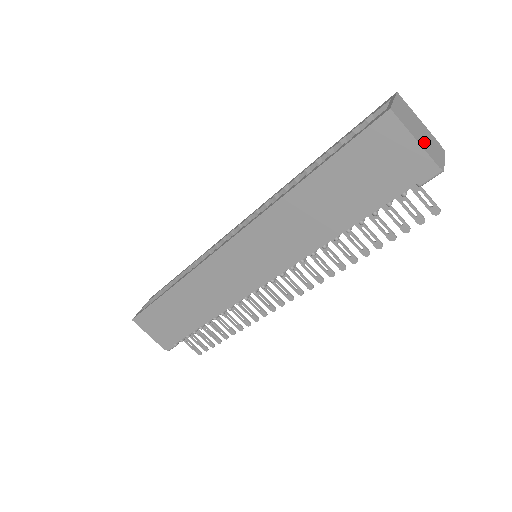
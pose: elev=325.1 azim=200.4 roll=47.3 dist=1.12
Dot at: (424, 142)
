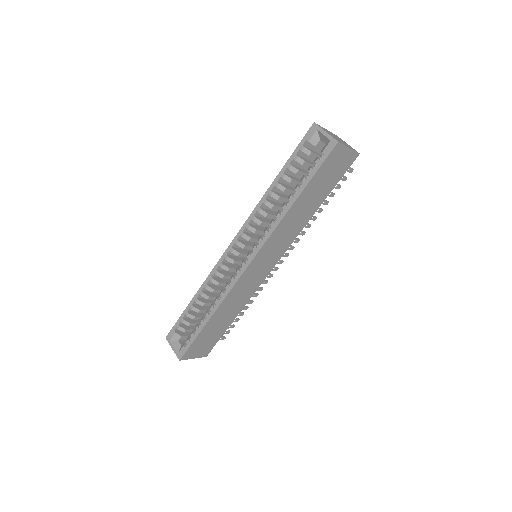
Dot at: occluded
